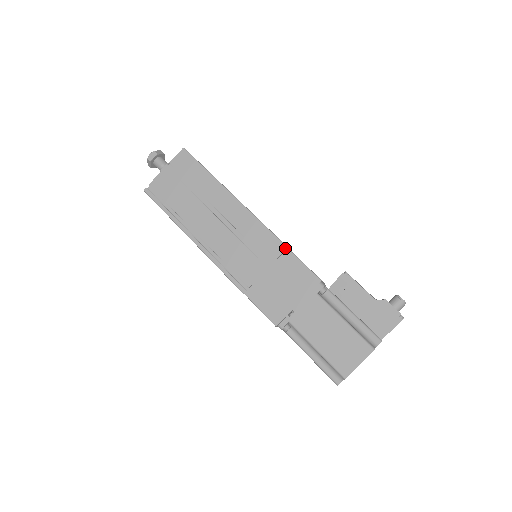
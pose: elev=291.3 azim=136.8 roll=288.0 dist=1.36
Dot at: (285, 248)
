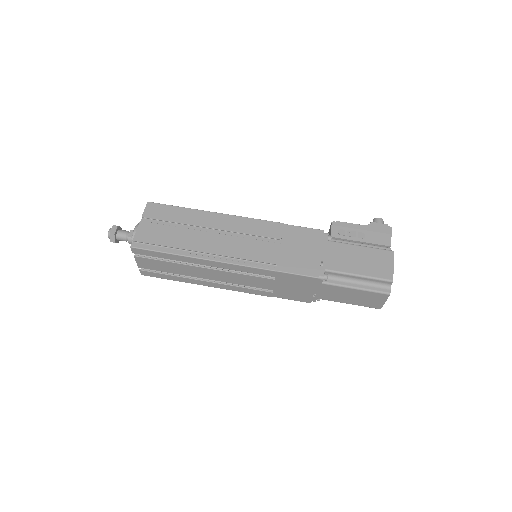
Dot at: (282, 224)
